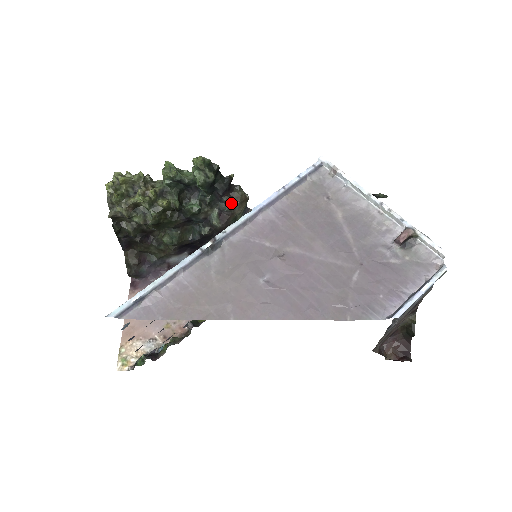
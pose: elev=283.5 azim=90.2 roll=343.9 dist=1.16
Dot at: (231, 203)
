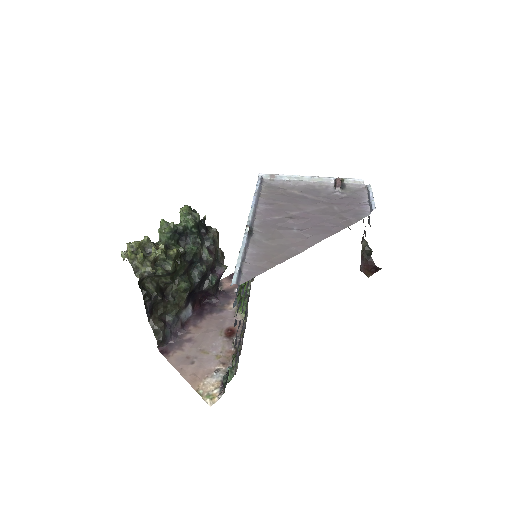
Dot at: (213, 238)
